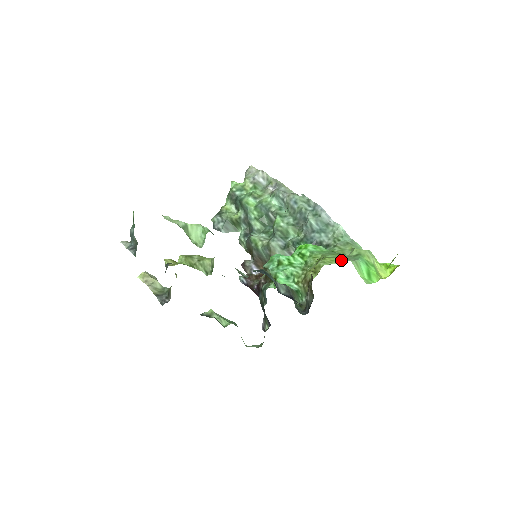
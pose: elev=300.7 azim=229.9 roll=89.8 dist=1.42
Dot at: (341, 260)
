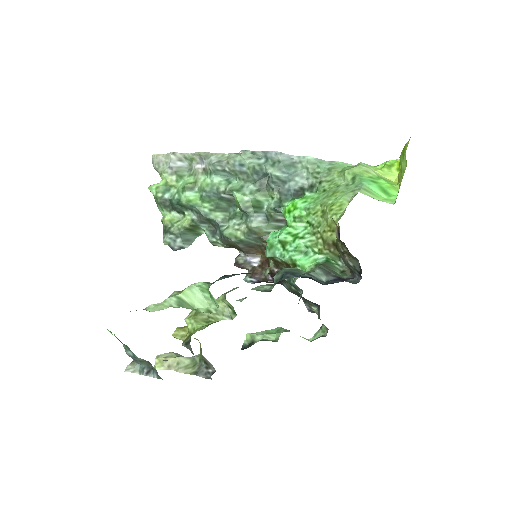
Dot at: (348, 198)
